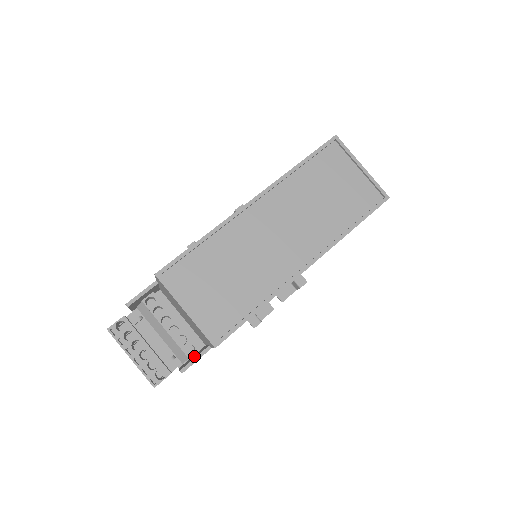
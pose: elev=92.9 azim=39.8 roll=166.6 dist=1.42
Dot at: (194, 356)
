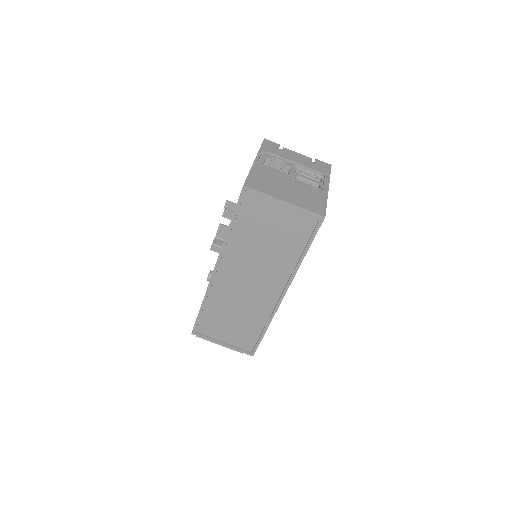
Dot at: occluded
